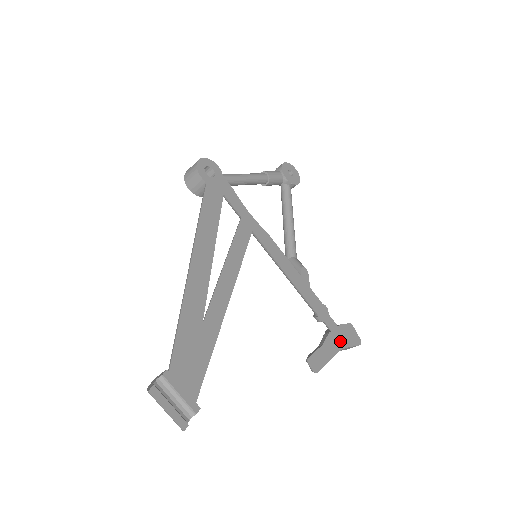
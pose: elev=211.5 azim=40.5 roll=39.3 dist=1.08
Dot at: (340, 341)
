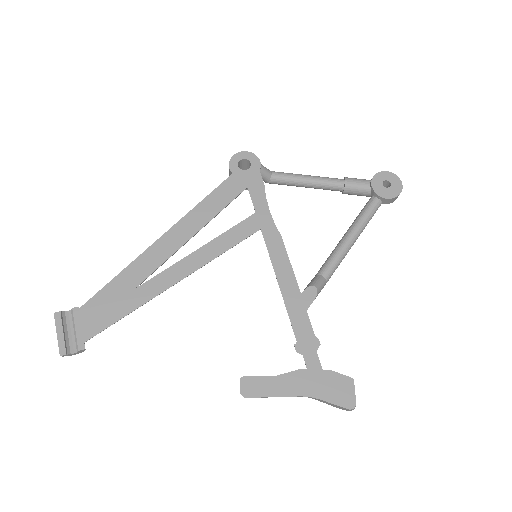
Dot at: (313, 387)
